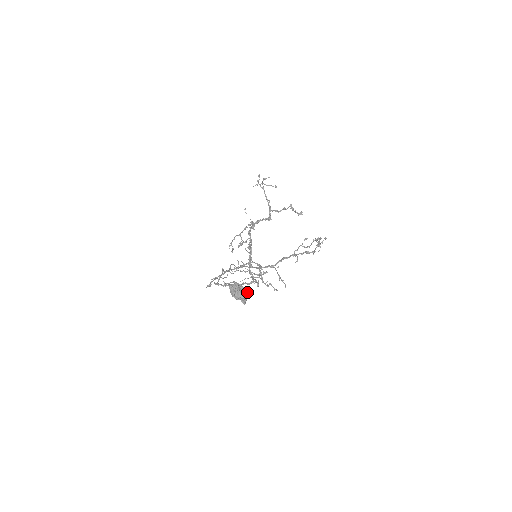
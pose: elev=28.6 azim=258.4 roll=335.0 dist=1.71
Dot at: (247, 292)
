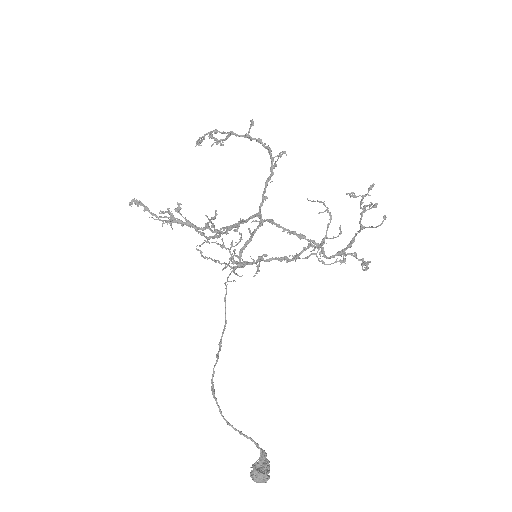
Dot at: (269, 465)
